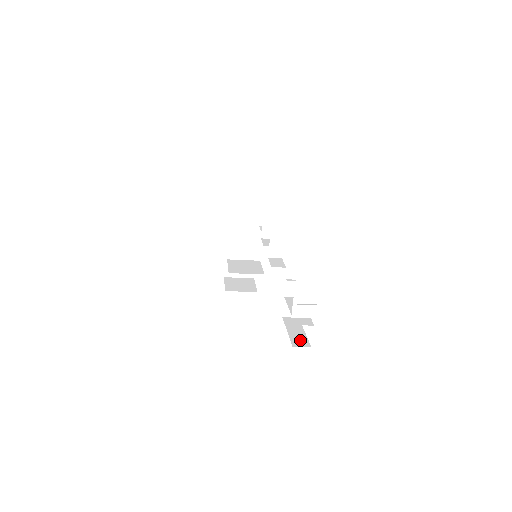
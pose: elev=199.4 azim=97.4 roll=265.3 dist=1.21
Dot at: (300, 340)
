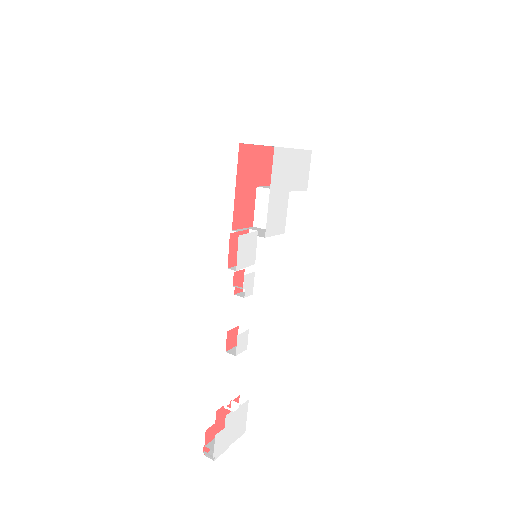
Dot at: occluded
